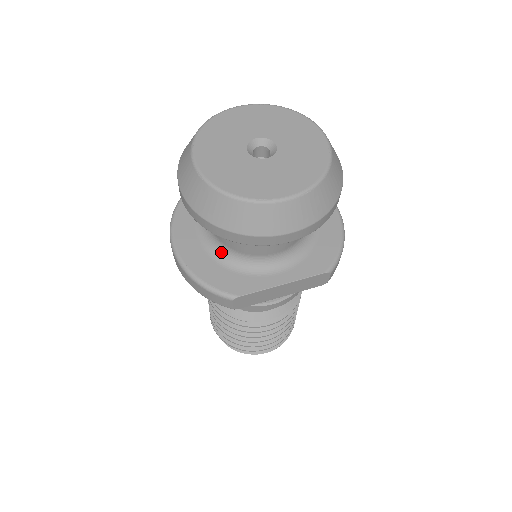
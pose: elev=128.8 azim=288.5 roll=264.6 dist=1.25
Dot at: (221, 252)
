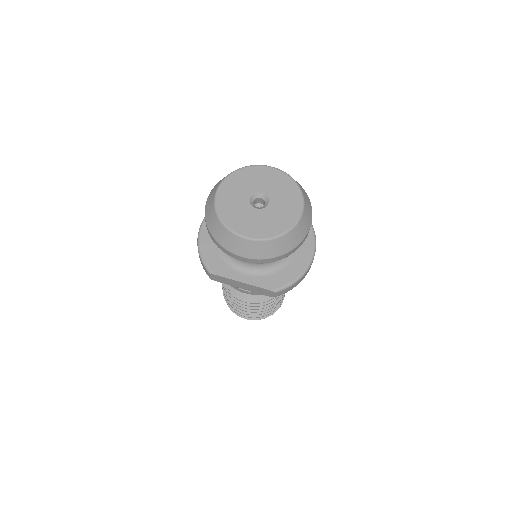
Dot at: occluded
